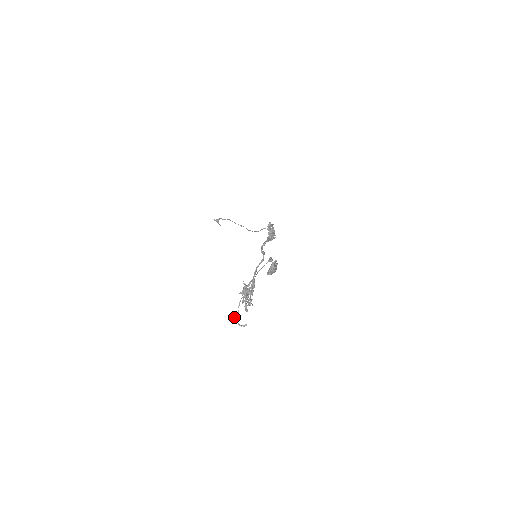
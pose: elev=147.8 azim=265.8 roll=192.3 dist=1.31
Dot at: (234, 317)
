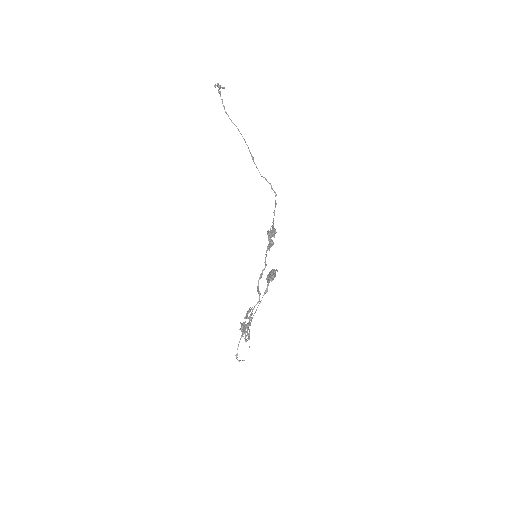
Dot at: occluded
